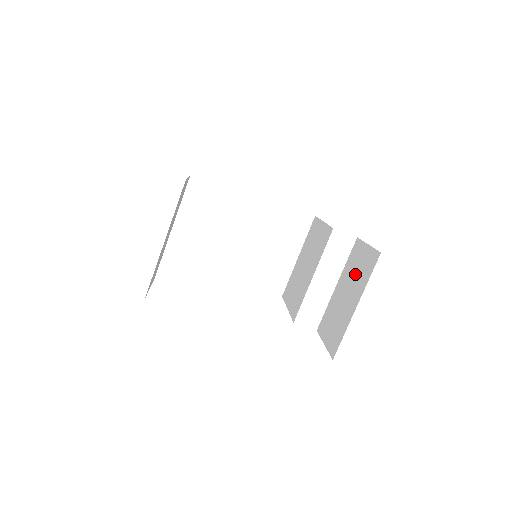
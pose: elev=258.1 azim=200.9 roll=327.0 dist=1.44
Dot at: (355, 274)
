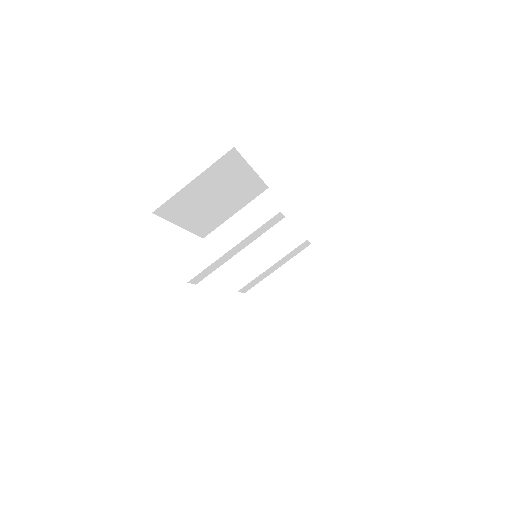
Dot at: (307, 280)
